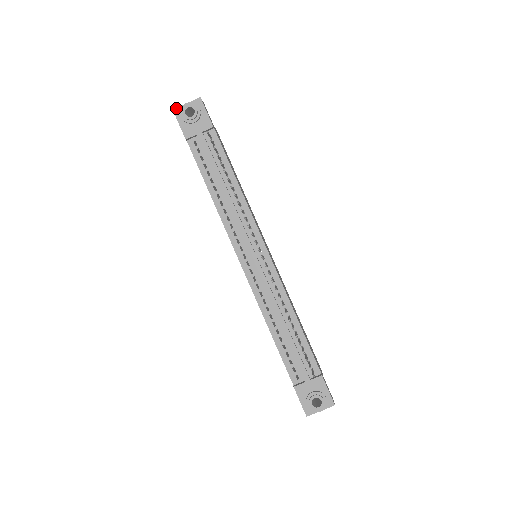
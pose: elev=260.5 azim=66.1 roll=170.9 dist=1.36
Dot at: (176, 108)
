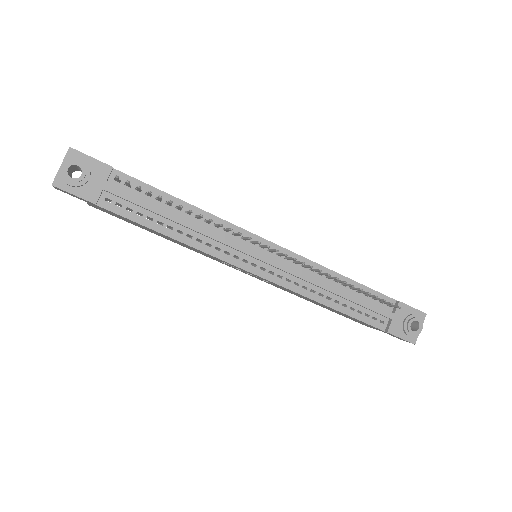
Dot at: occluded
